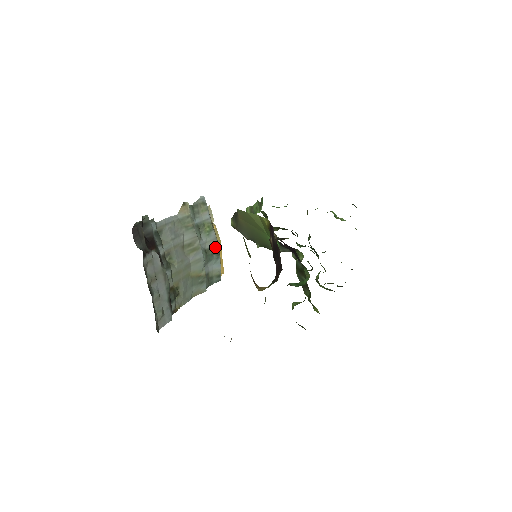
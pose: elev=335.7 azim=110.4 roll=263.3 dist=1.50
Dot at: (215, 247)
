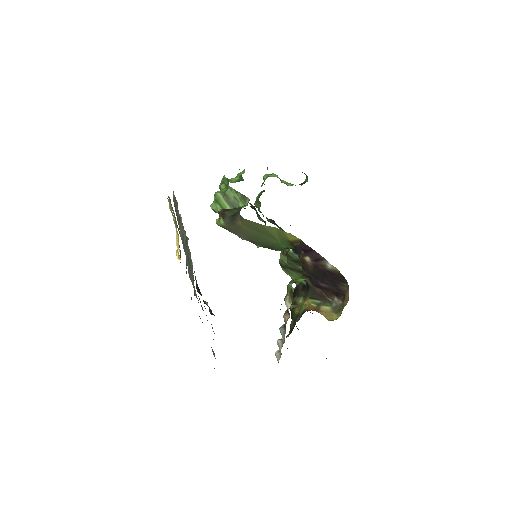
Dot at: occluded
